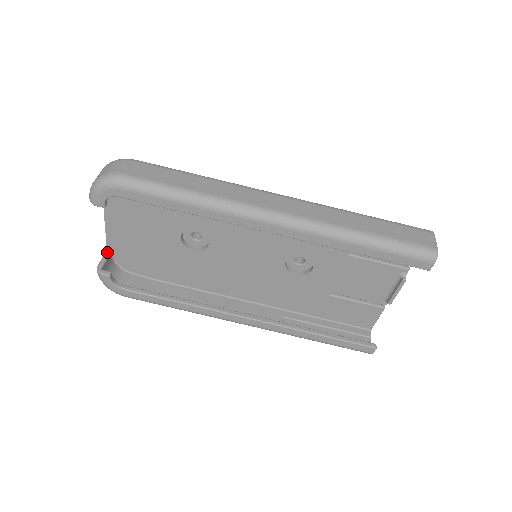
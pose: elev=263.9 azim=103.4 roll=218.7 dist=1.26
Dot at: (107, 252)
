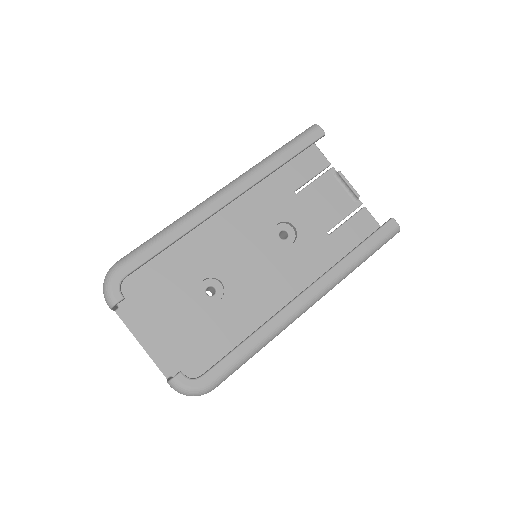
Dot at: occluded
